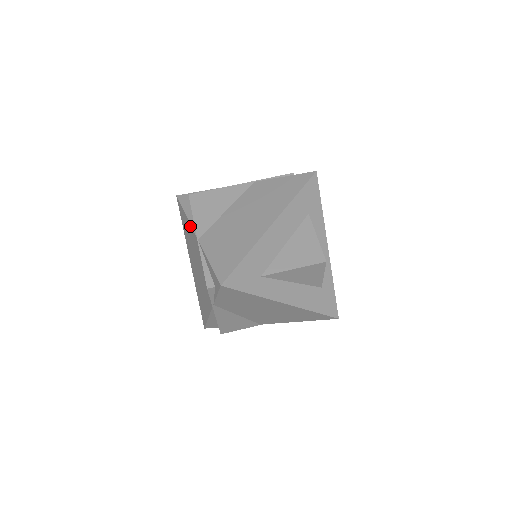
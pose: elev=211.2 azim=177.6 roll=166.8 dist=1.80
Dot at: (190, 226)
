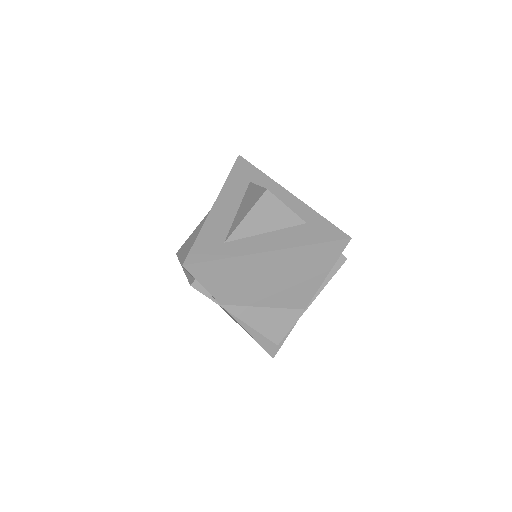
Dot at: occluded
